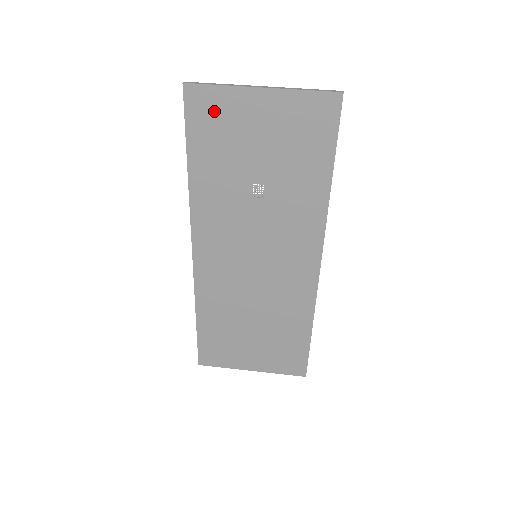
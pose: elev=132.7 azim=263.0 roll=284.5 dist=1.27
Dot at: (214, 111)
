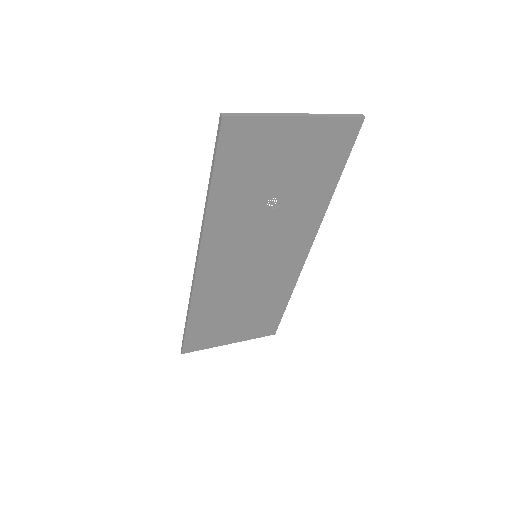
Dot at: (248, 140)
